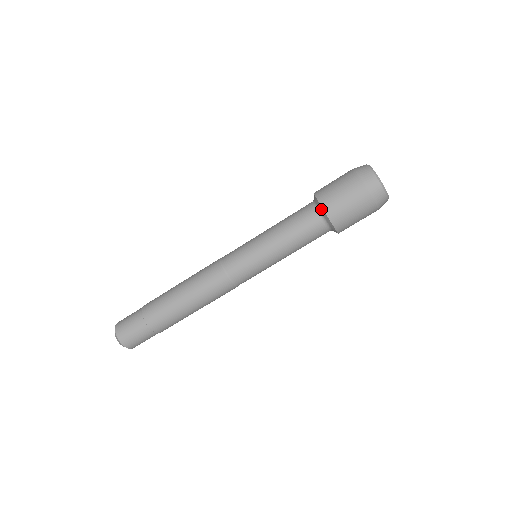
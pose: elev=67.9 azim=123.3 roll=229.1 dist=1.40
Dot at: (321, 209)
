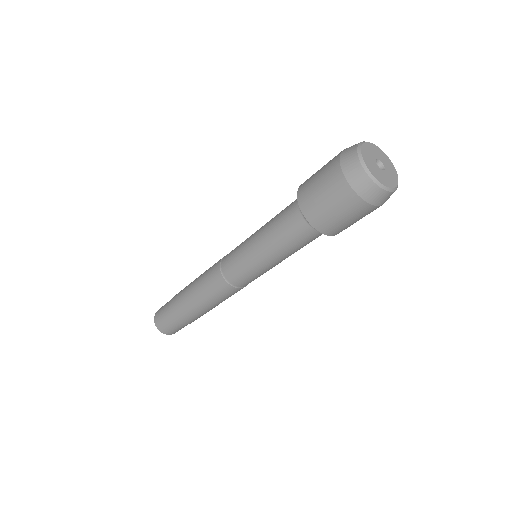
Dot at: (312, 226)
